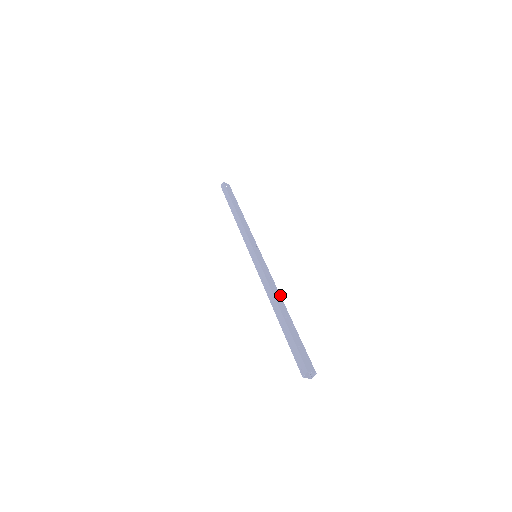
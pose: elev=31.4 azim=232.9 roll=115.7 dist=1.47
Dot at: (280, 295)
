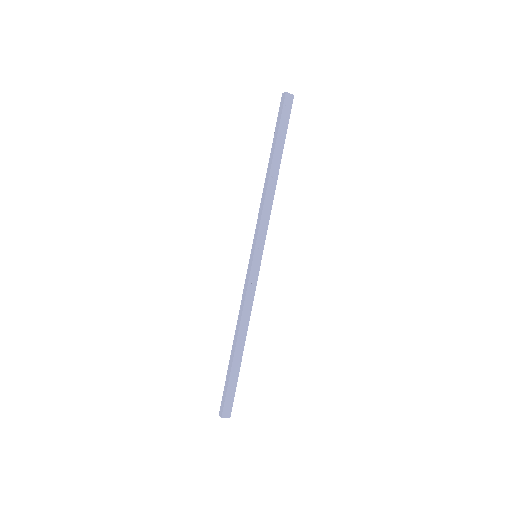
Dot at: occluded
